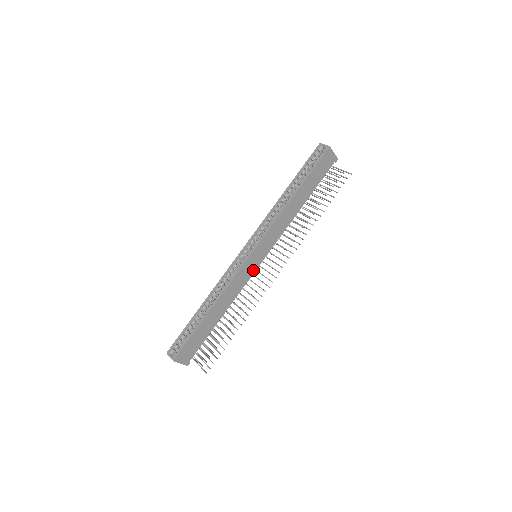
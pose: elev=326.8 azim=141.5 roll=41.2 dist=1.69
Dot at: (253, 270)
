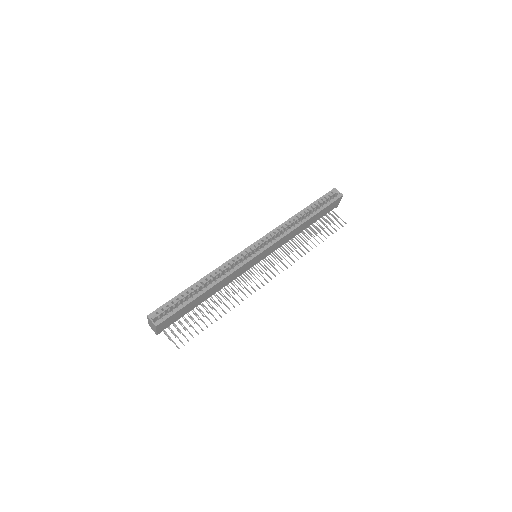
Dot at: (249, 267)
